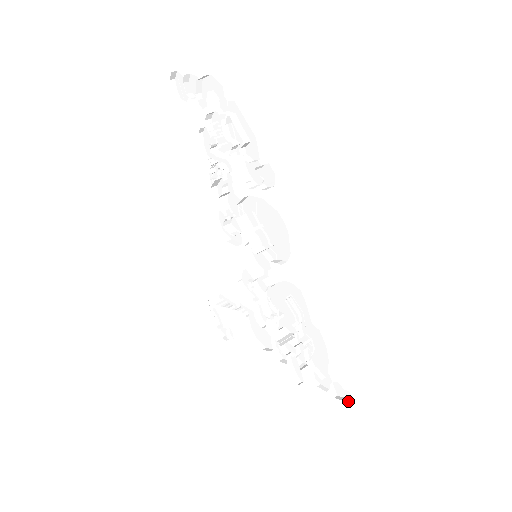
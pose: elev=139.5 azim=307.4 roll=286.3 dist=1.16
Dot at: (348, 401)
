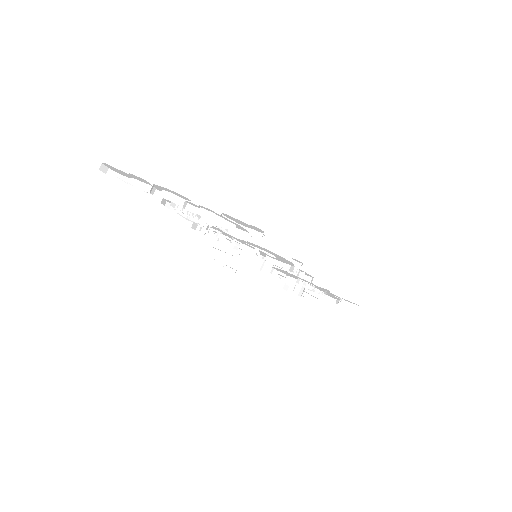
Dot at: (356, 307)
